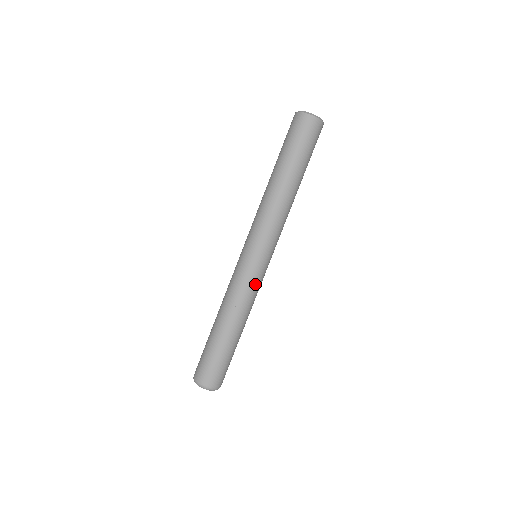
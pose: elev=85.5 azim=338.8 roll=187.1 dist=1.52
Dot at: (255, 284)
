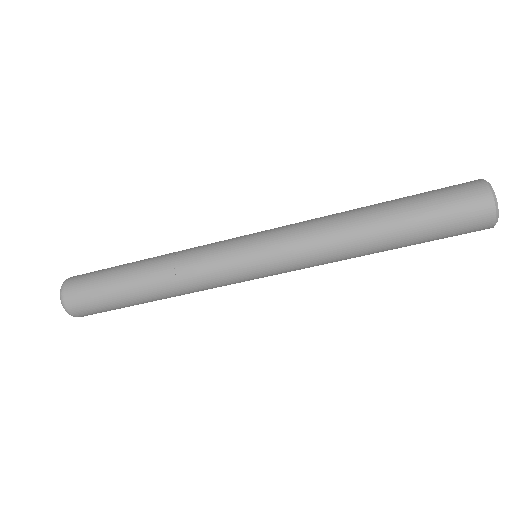
Dot at: occluded
